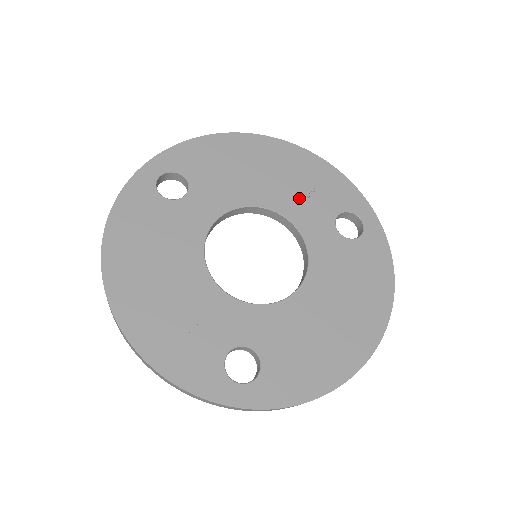
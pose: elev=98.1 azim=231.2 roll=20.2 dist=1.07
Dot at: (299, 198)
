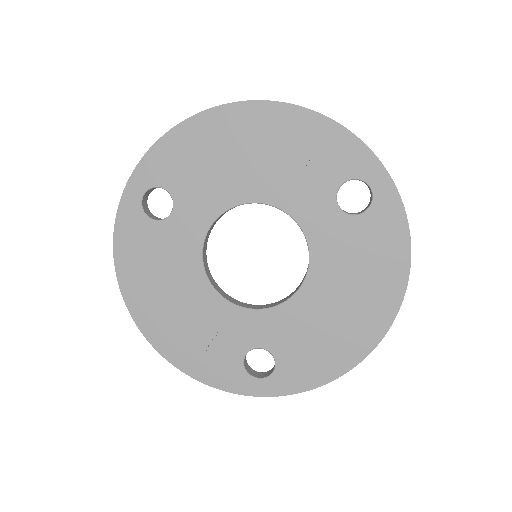
Dot at: (290, 179)
